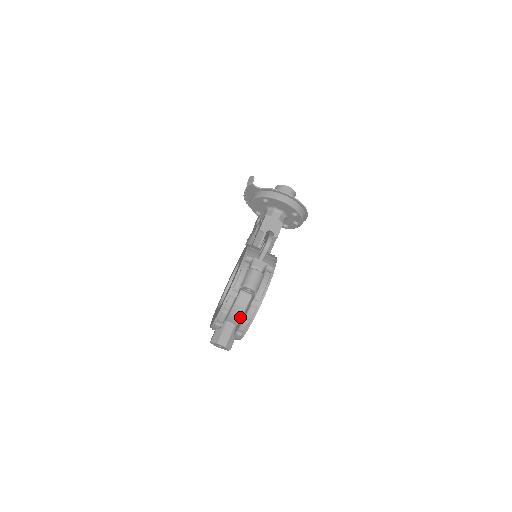
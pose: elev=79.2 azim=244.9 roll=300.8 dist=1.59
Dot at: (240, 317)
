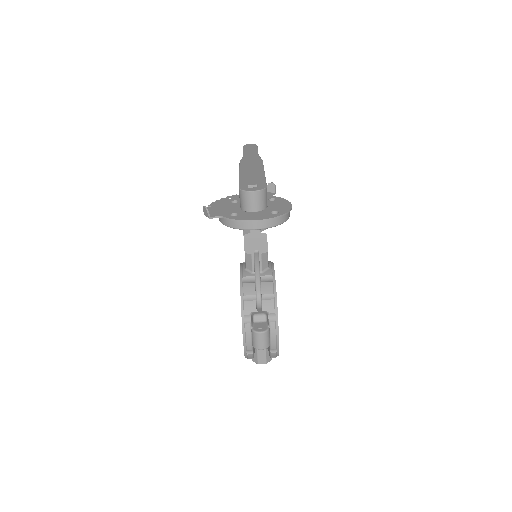
Dot at: occluded
